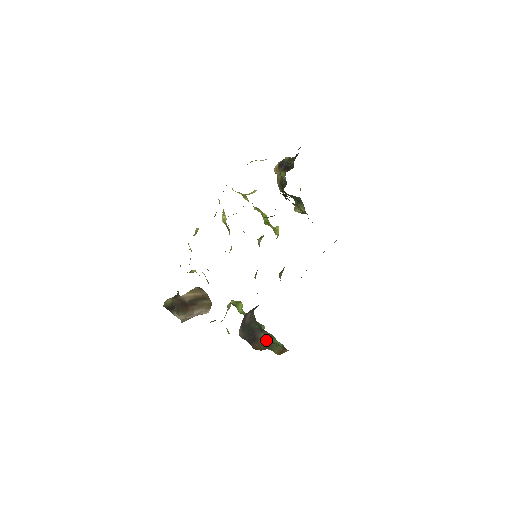
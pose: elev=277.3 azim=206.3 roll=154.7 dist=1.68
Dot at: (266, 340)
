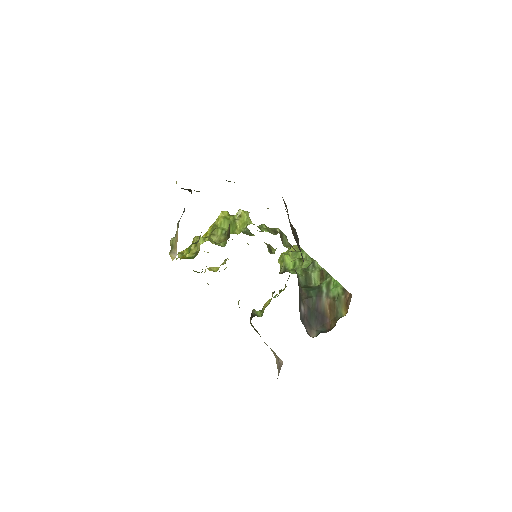
Dot at: (329, 304)
